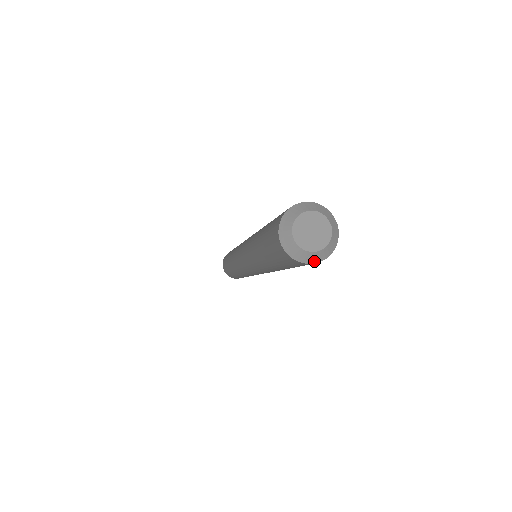
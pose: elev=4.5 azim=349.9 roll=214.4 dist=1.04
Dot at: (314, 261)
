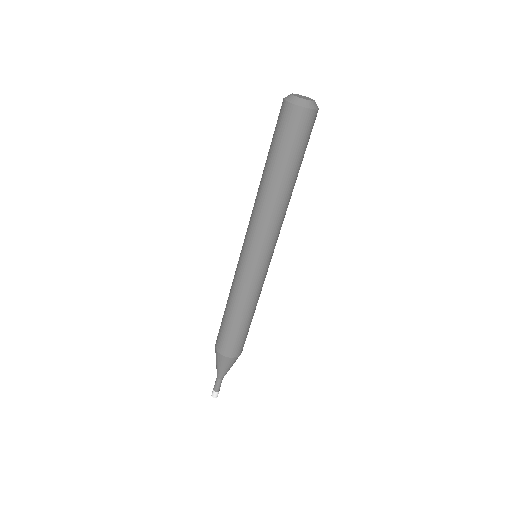
Dot at: (311, 107)
